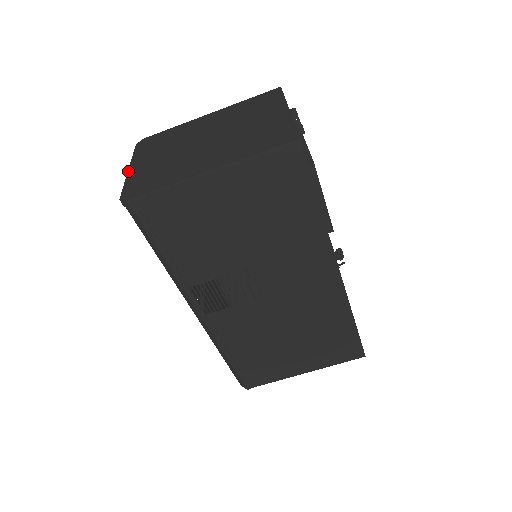
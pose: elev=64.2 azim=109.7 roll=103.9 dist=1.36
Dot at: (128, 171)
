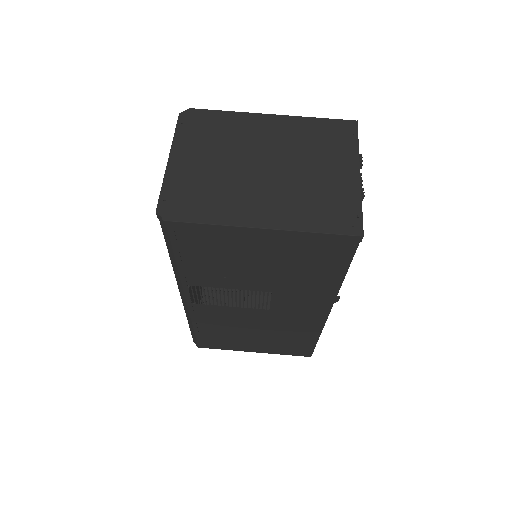
Dot at: (168, 163)
